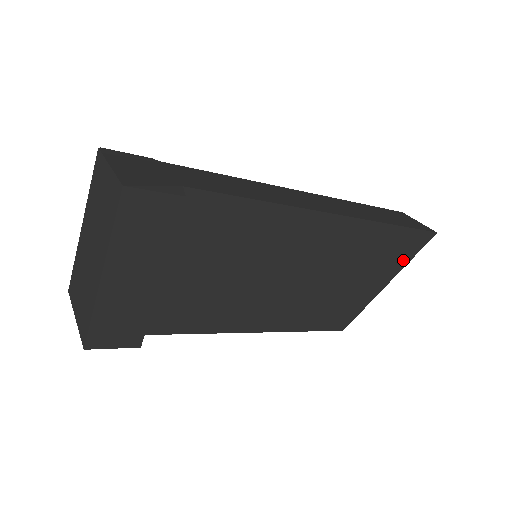
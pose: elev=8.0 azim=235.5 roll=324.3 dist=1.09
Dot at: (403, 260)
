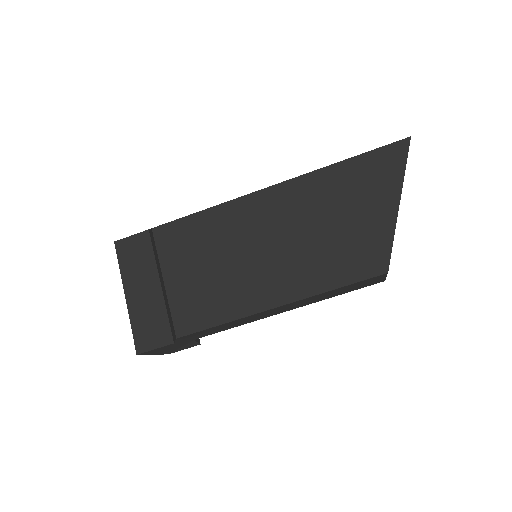
Dot at: (394, 178)
